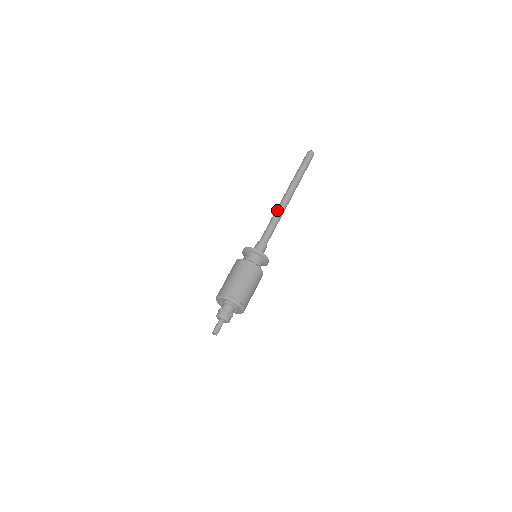
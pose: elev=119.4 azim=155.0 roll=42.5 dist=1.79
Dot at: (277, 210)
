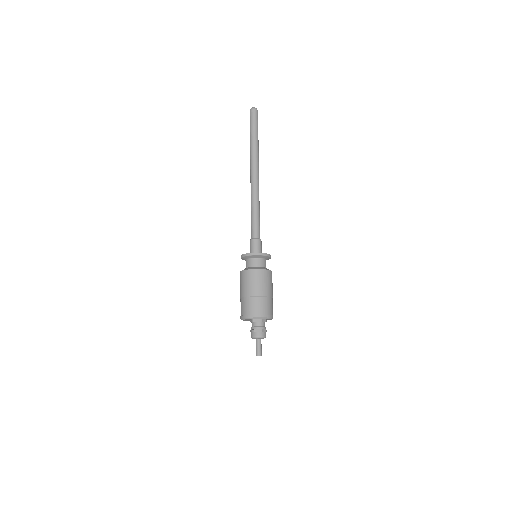
Dot at: (252, 196)
